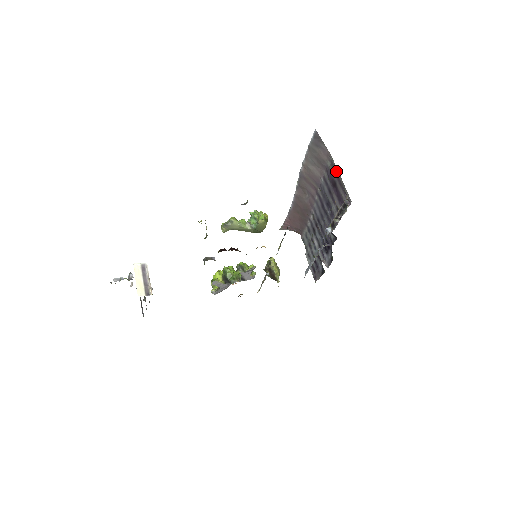
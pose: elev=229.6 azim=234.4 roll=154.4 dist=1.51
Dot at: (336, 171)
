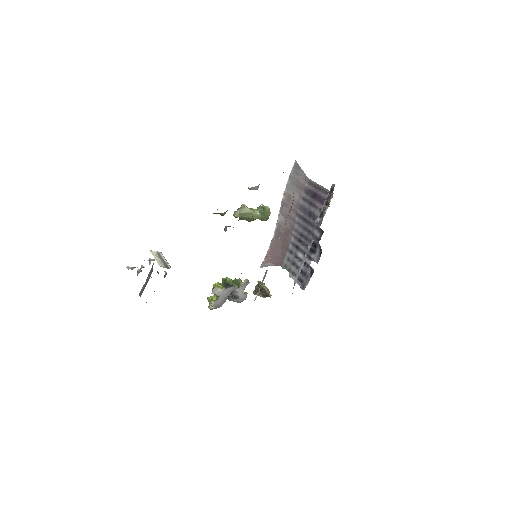
Dot at: (315, 185)
